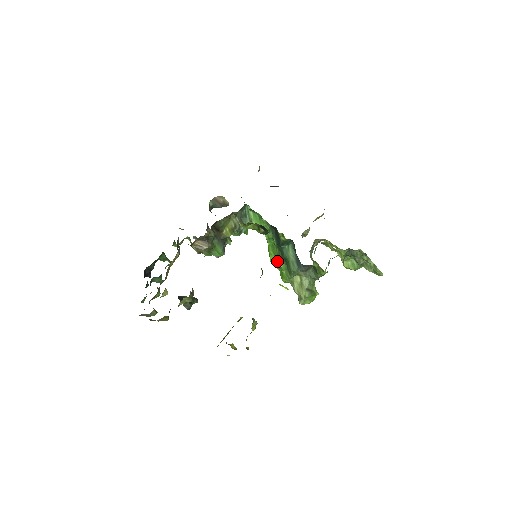
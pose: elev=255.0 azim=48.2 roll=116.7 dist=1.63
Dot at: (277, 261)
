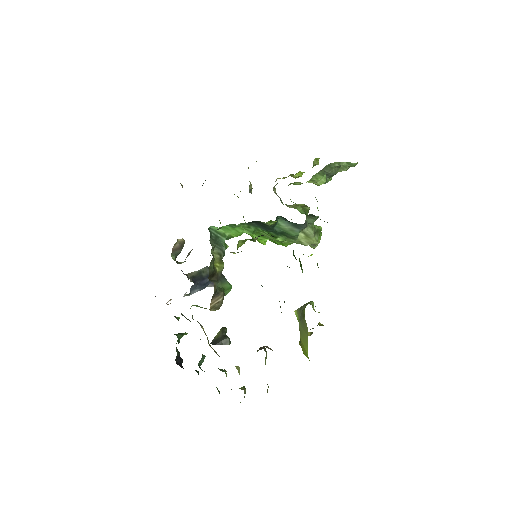
Dot at: occluded
